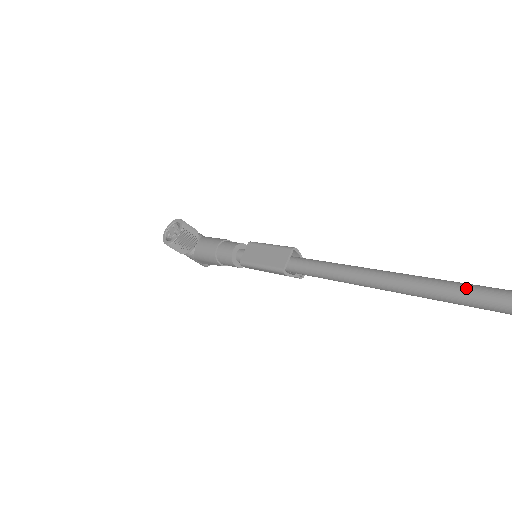
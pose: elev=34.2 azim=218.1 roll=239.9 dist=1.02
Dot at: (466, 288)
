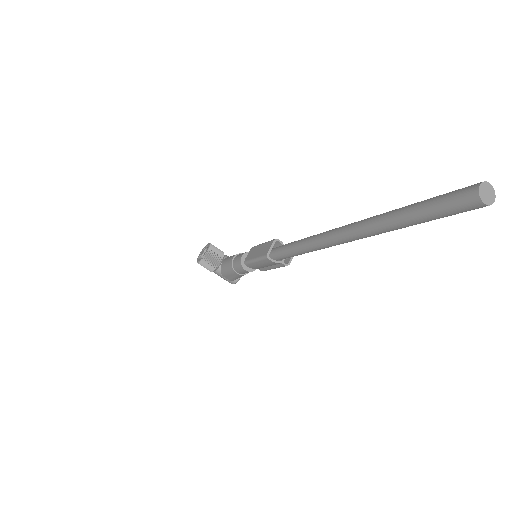
Dot at: (368, 219)
